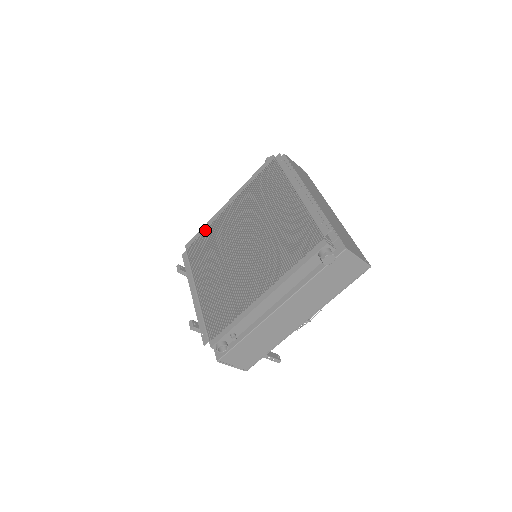
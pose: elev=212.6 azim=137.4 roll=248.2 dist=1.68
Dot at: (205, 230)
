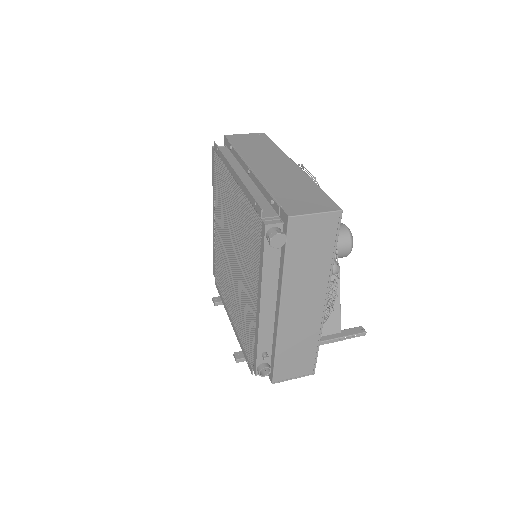
Dot at: (215, 252)
